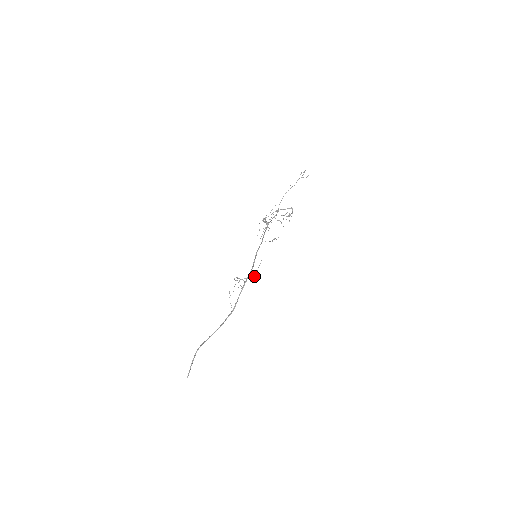
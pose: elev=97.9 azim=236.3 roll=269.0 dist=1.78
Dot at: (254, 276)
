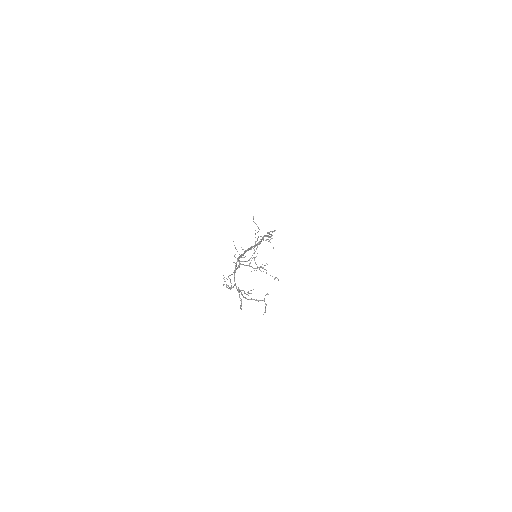
Dot at: occluded
